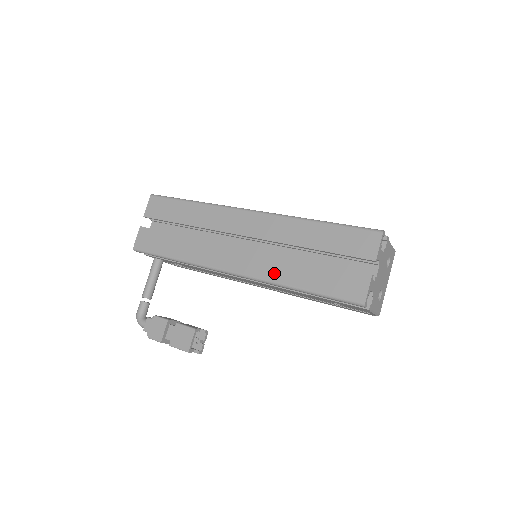
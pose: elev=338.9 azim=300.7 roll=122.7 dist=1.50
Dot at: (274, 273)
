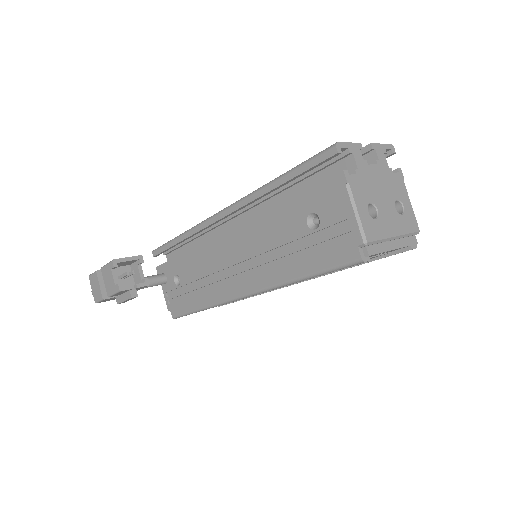
Dot at: occluded
